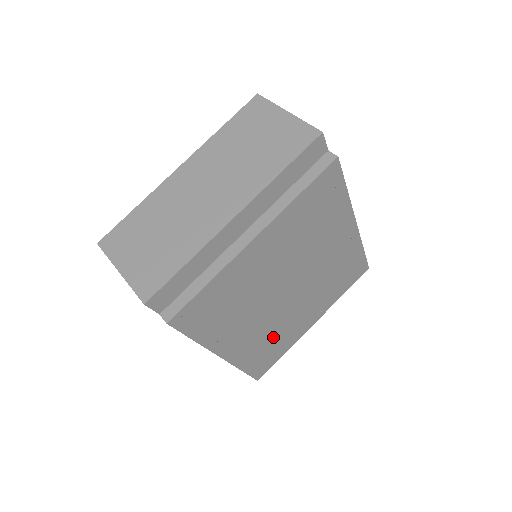
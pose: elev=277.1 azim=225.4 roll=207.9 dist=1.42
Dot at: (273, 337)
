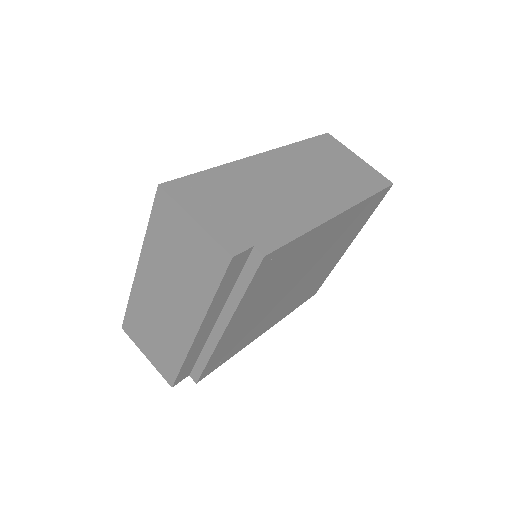
Dot at: (307, 288)
